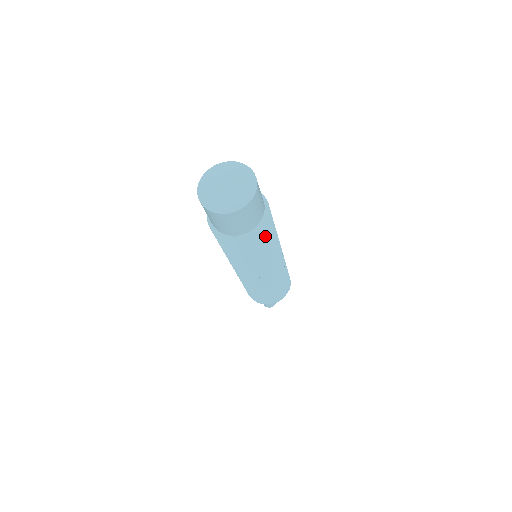
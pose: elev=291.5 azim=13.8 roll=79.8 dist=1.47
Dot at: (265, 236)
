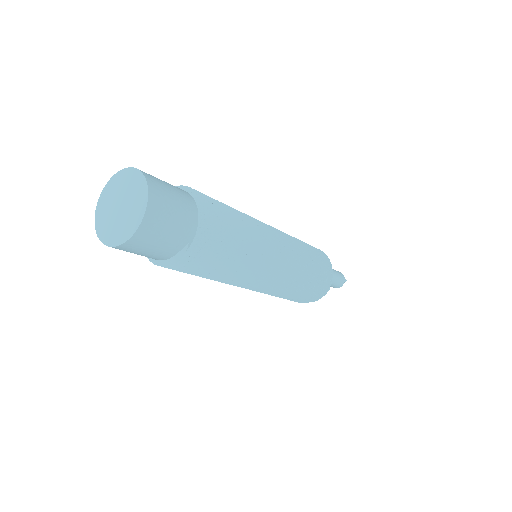
Dot at: (187, 271)
